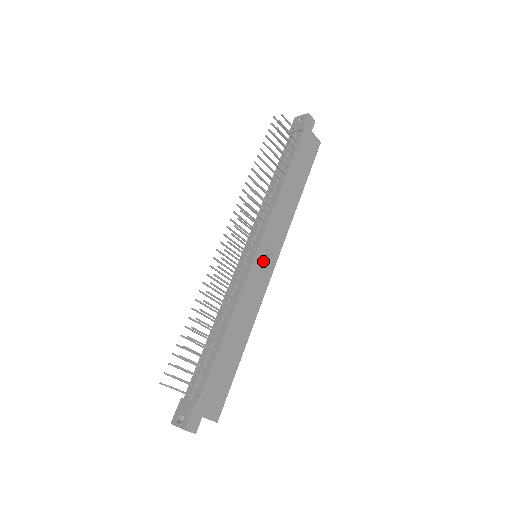
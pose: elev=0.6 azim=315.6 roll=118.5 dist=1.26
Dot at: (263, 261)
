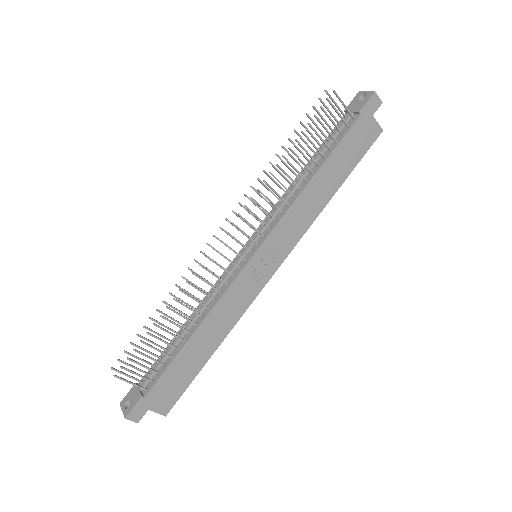
Dot at: (260, 265)
